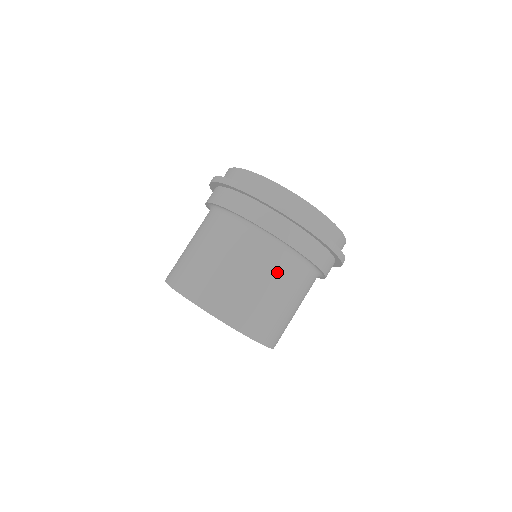
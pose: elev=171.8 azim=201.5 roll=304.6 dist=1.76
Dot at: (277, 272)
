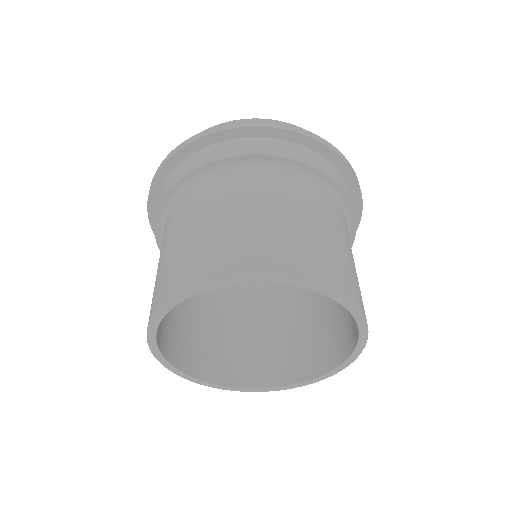
Dot at: (312, 203)
